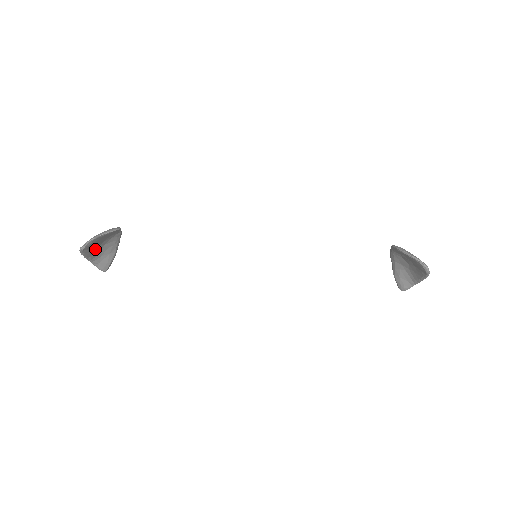
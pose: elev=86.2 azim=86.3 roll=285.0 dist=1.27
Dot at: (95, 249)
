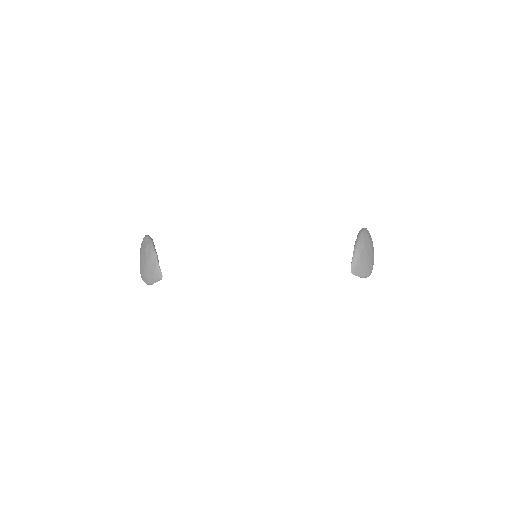
Dot at: occluded
